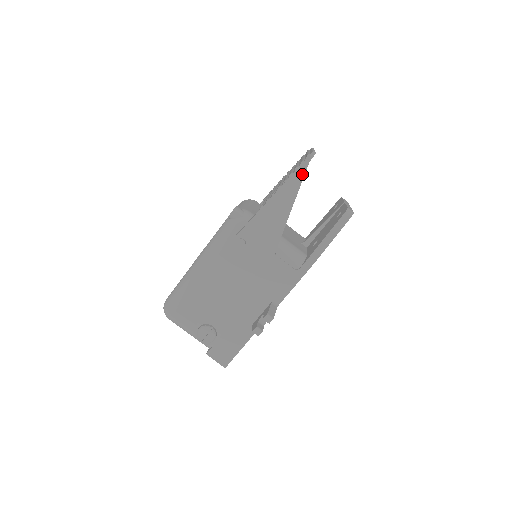
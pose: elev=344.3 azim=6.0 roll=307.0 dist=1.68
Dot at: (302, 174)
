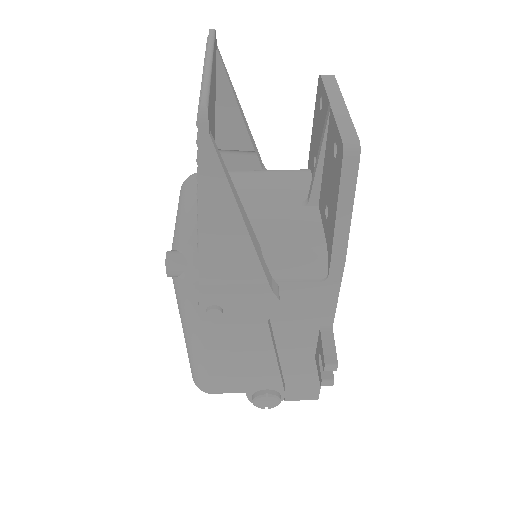
Dot at: (215, 164)
